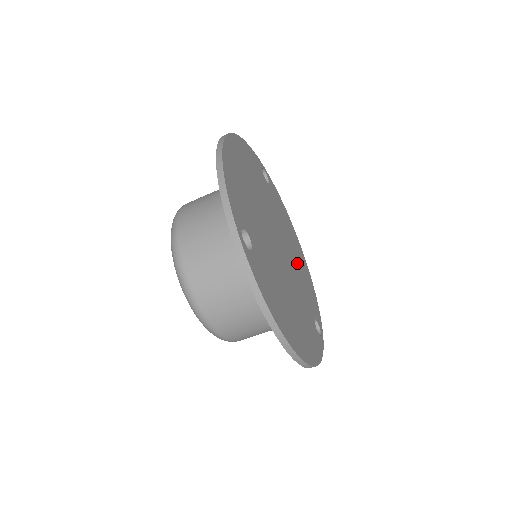
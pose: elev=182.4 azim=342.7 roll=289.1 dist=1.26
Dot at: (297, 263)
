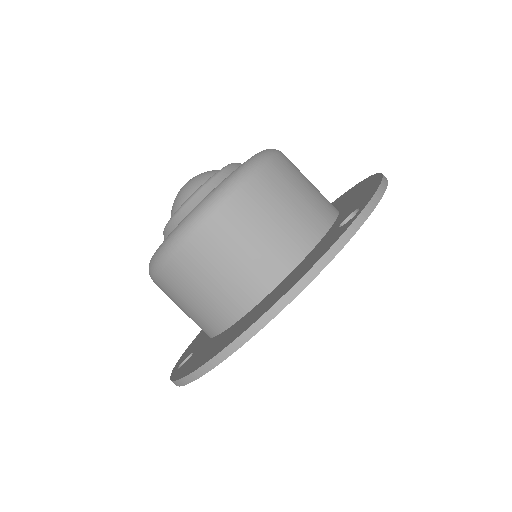
Dot at: occluded
